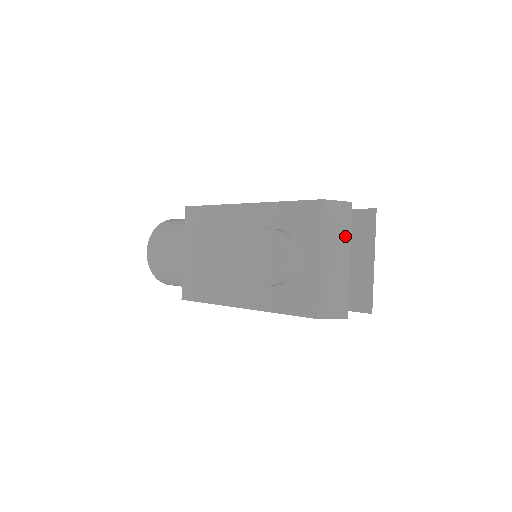
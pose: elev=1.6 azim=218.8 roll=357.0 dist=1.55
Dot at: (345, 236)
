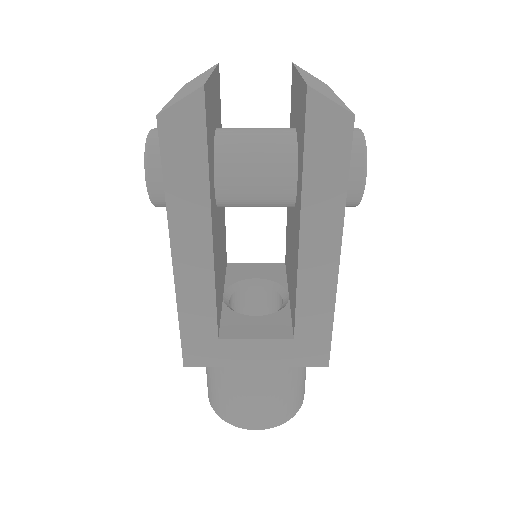
Dot at: occluded
